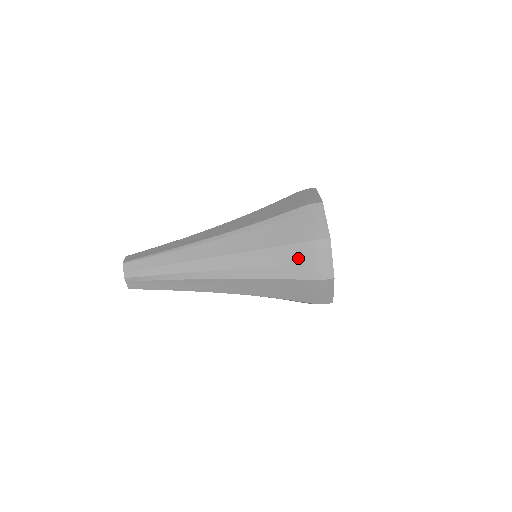
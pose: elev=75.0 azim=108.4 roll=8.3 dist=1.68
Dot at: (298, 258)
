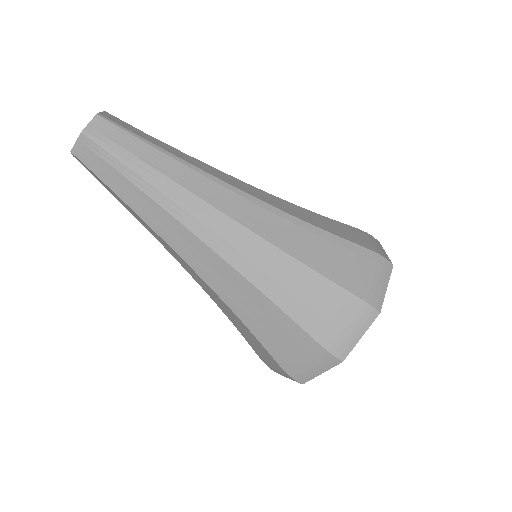
Dot at: (325, 303)
